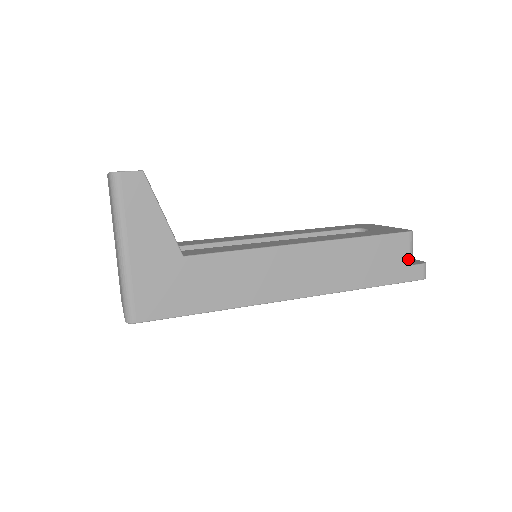
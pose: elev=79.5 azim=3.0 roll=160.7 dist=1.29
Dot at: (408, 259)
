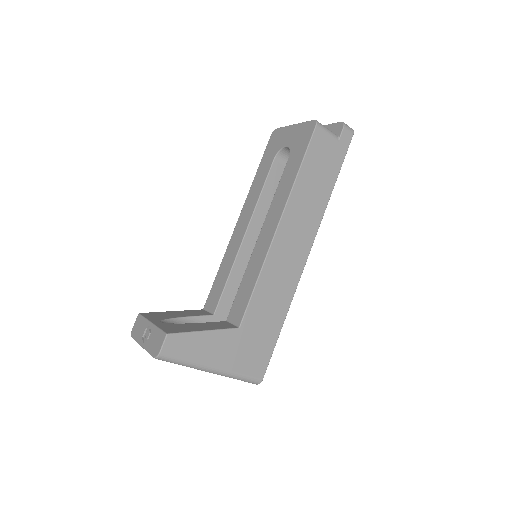
Dot at: (333, 140)
